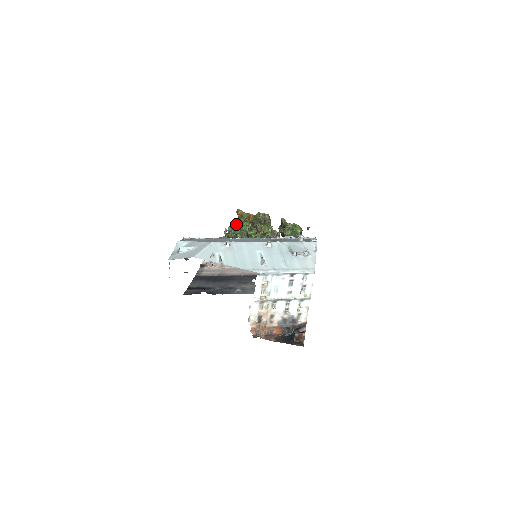
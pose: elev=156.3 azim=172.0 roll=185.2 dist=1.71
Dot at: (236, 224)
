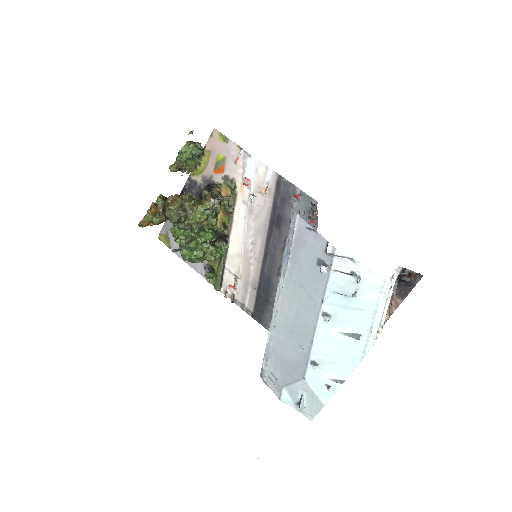
Dot at: occluded
